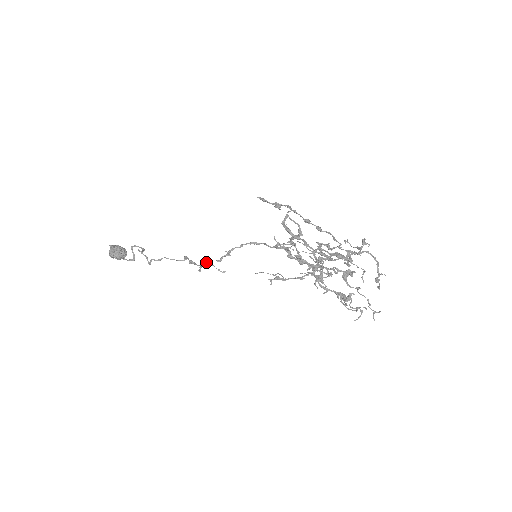
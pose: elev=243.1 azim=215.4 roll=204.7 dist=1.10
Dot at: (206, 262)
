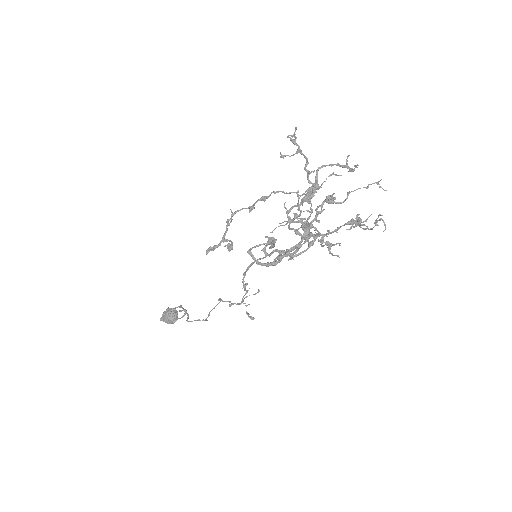
Dot at: (242, 302)
